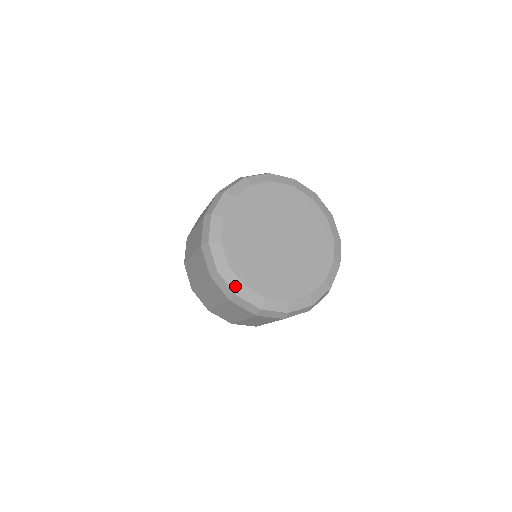
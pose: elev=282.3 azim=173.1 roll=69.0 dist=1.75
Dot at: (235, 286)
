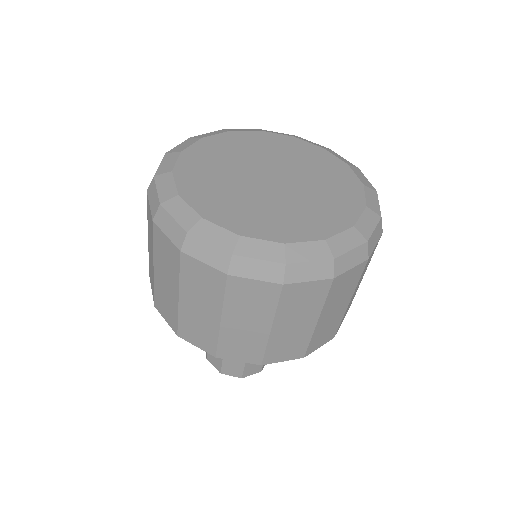
Dot at: (166, 194)
